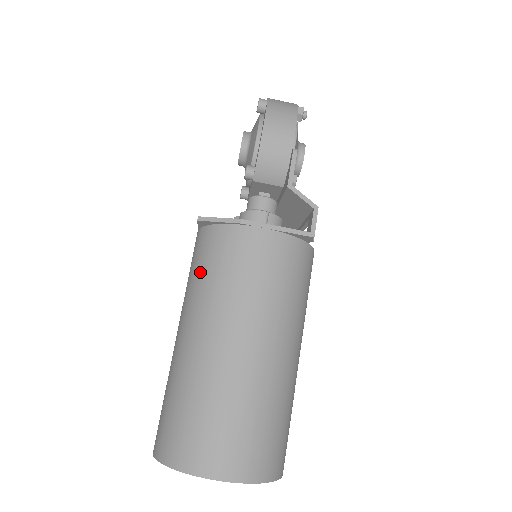
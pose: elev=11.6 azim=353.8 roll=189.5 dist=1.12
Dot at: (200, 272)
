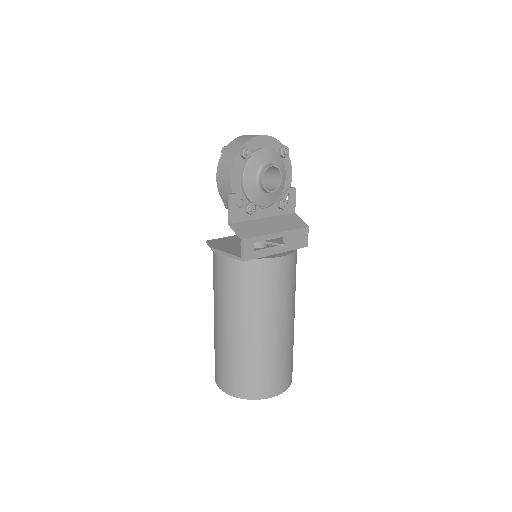
Dot at: occluded
